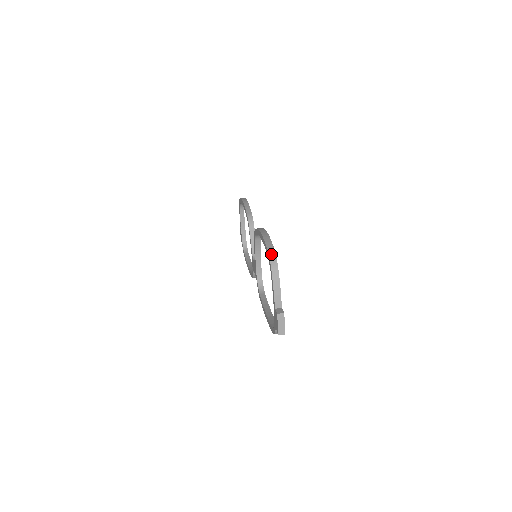
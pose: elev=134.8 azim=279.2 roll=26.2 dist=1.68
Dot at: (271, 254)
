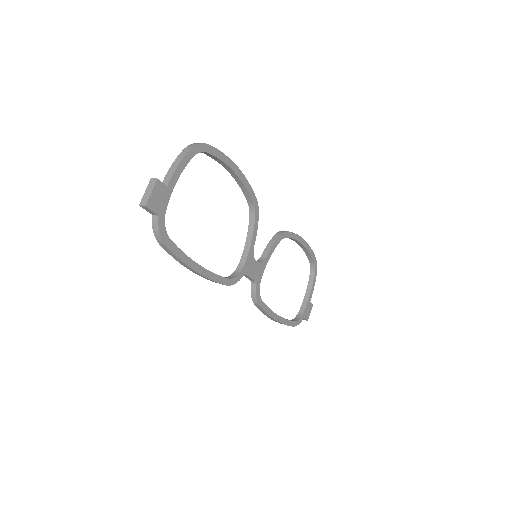
Dot at: (200, 143)
